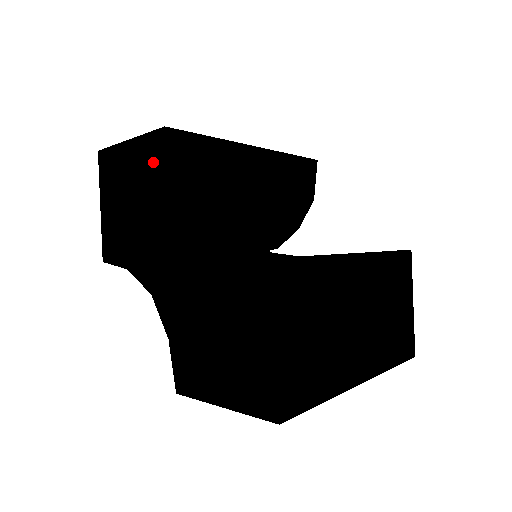
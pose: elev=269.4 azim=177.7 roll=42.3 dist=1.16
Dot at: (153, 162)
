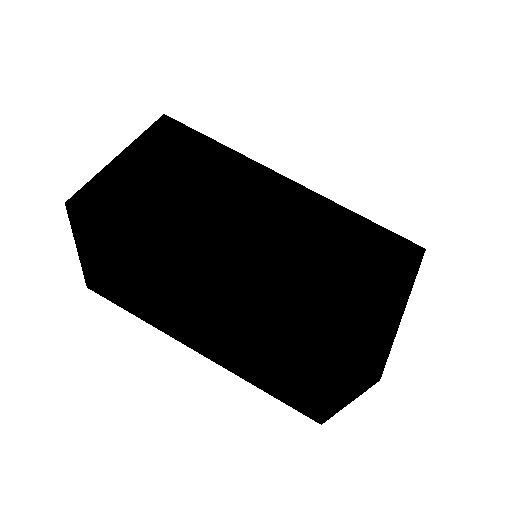
Dot at: occluded
